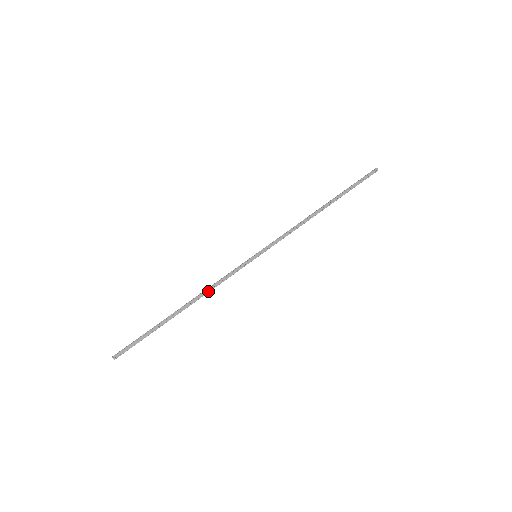
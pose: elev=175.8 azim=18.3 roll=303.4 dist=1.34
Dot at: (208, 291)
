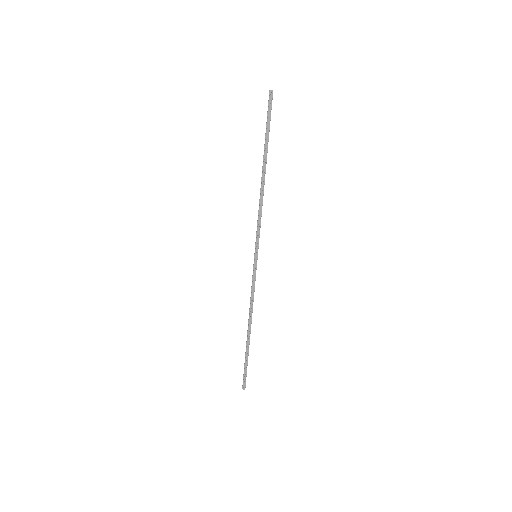
Dot at: (252, 307)
